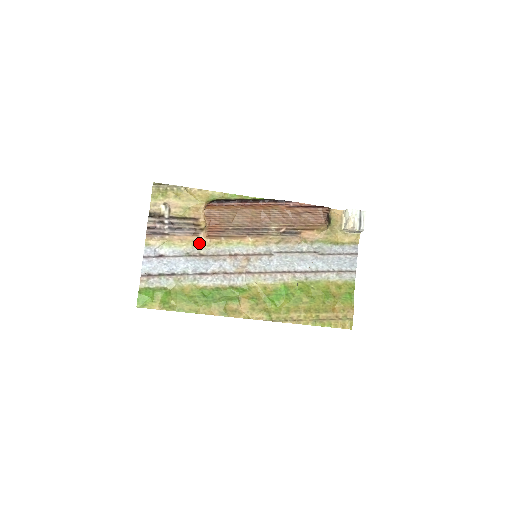
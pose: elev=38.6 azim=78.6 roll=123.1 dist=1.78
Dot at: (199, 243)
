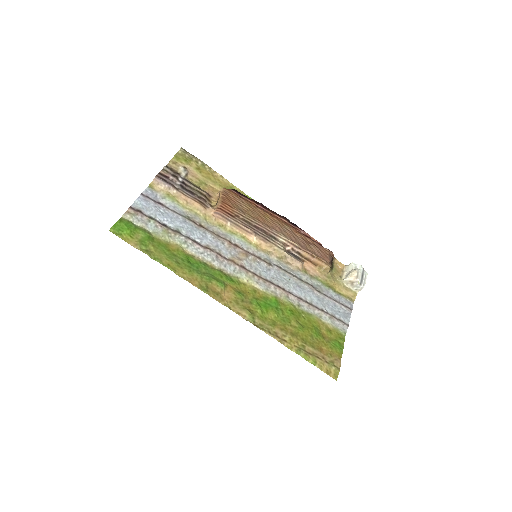
Dot at: (203, 215)
